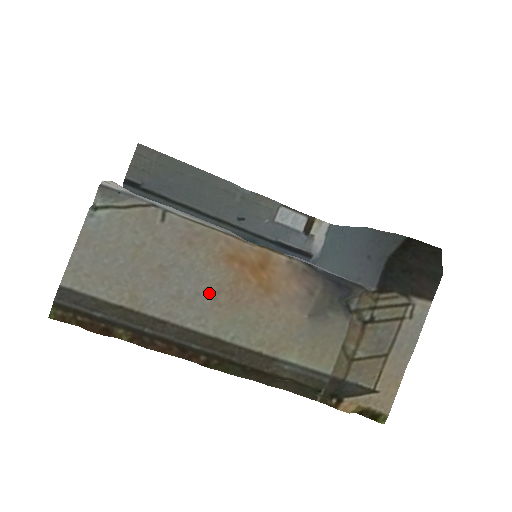
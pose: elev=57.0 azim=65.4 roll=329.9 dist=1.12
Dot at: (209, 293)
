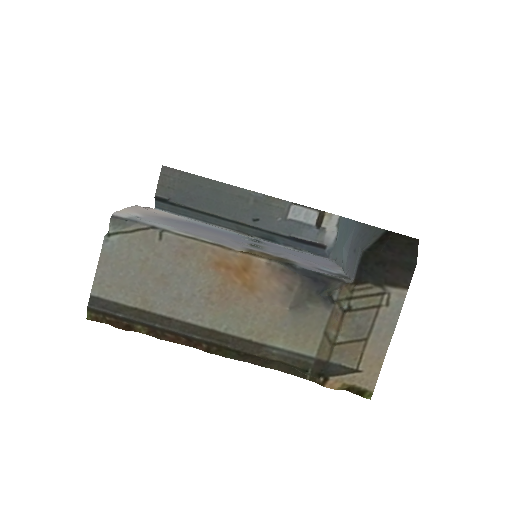
Dot at: (203, 294)
